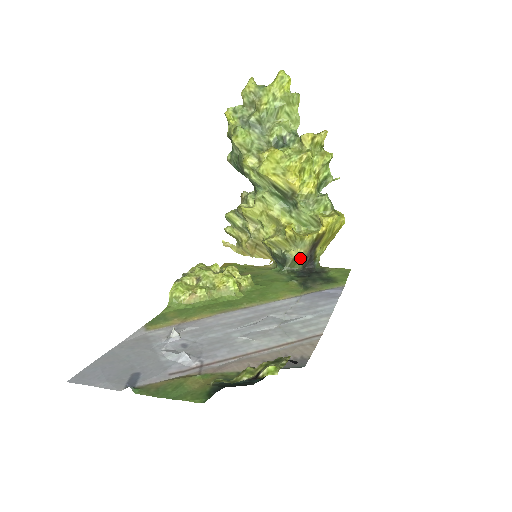
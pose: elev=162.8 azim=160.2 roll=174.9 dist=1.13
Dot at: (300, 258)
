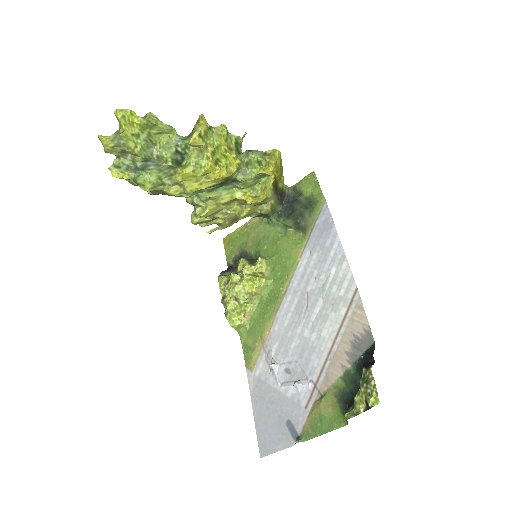
Dot at: (275, 204)
